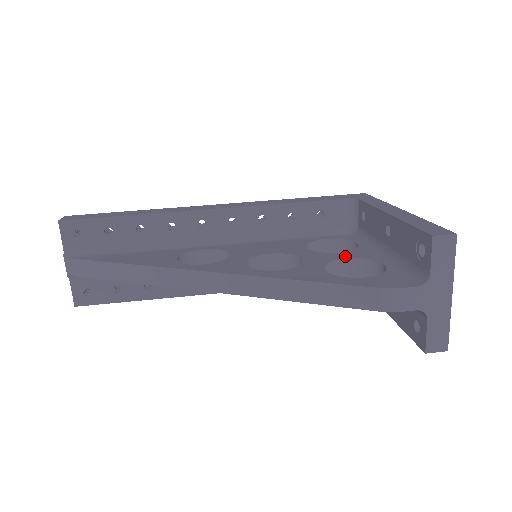
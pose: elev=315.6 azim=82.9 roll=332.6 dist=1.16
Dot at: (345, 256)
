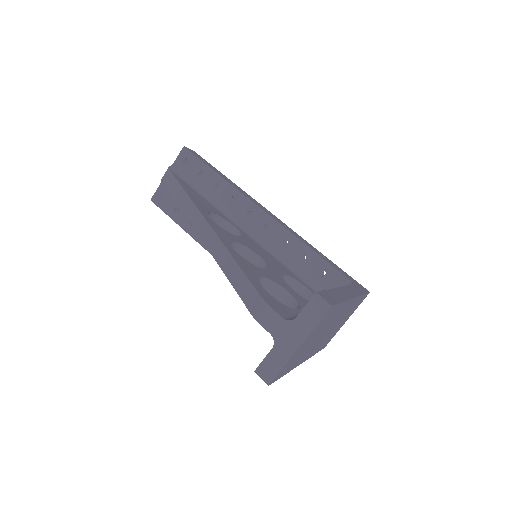
Dot at: (291, 291)
